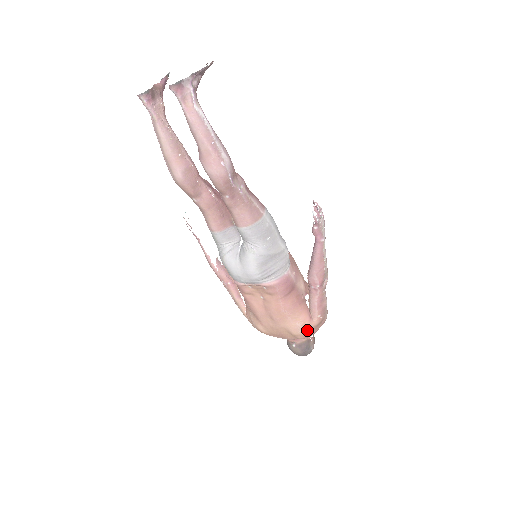
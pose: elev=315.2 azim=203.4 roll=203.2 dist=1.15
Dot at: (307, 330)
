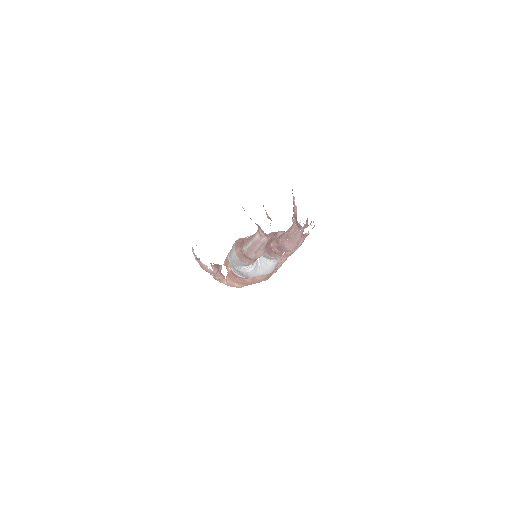
Dot at: occluded
